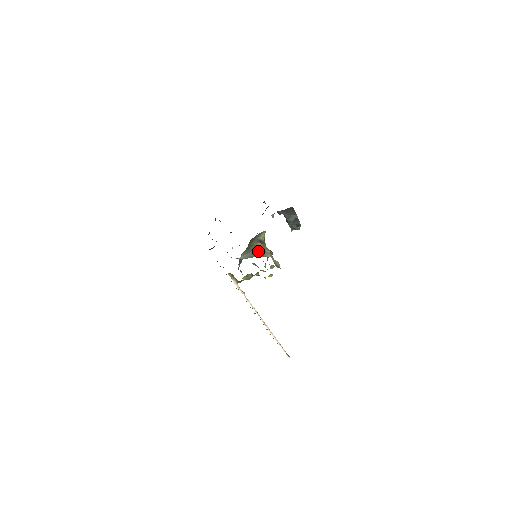
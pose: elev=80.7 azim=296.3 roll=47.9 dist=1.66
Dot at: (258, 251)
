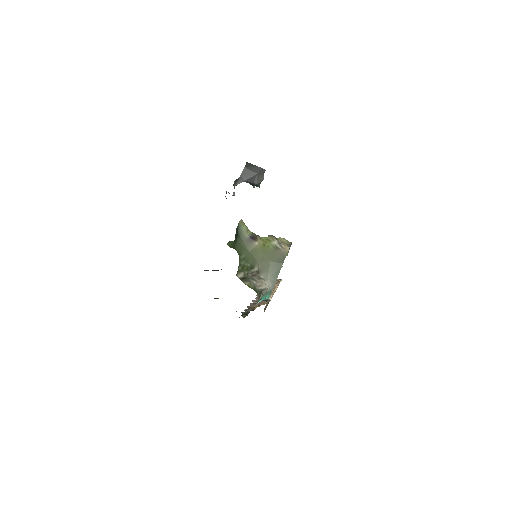
Dot at: (273, 256)
